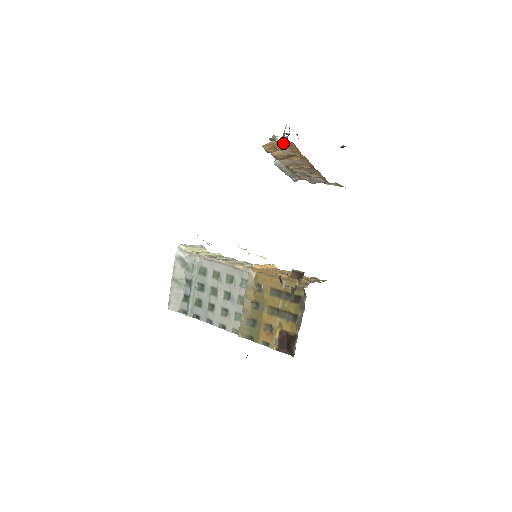
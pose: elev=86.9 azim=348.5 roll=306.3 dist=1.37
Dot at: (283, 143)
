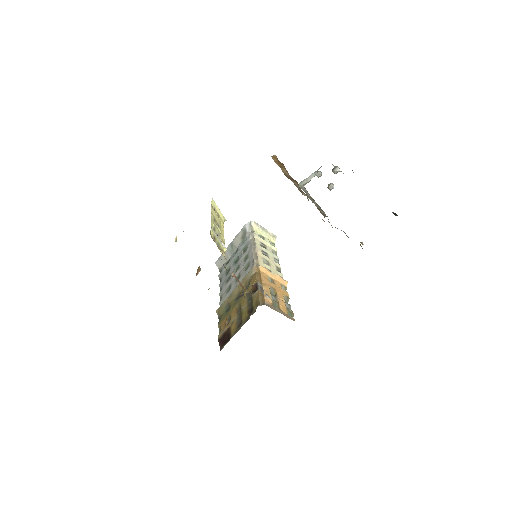
Dot at: occluded
